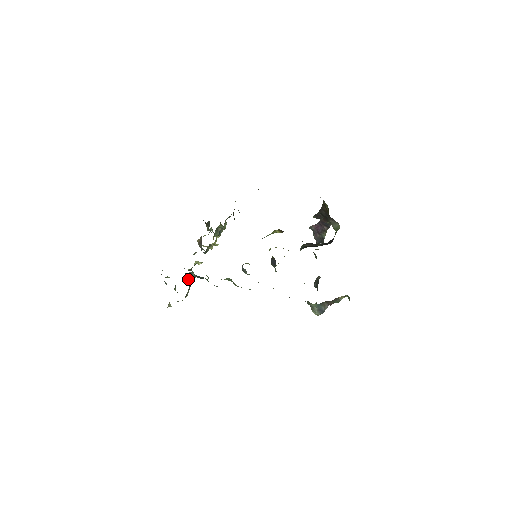
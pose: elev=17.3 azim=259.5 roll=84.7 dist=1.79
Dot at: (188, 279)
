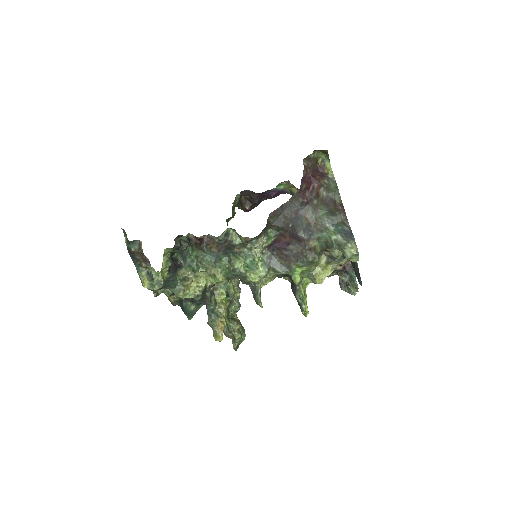
Dot at: (172, 258)
